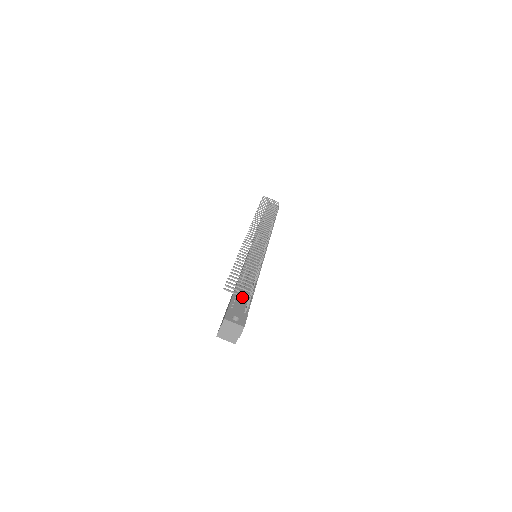
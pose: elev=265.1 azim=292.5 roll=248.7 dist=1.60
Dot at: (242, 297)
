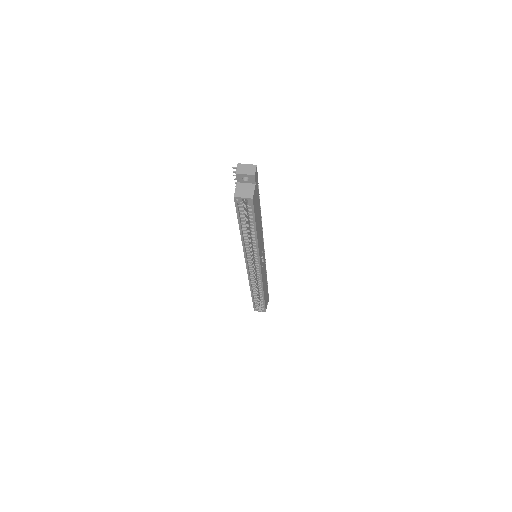
Dot at: occluded
